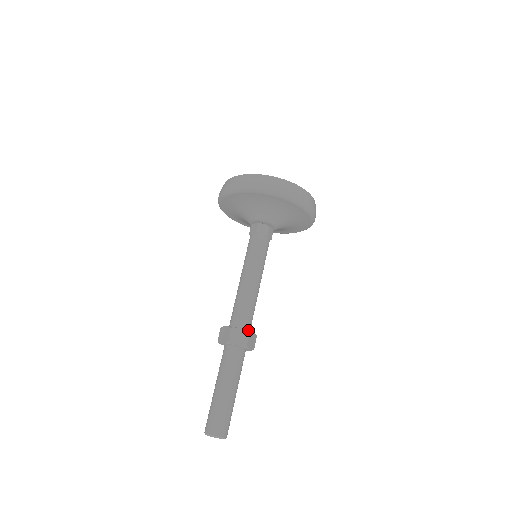
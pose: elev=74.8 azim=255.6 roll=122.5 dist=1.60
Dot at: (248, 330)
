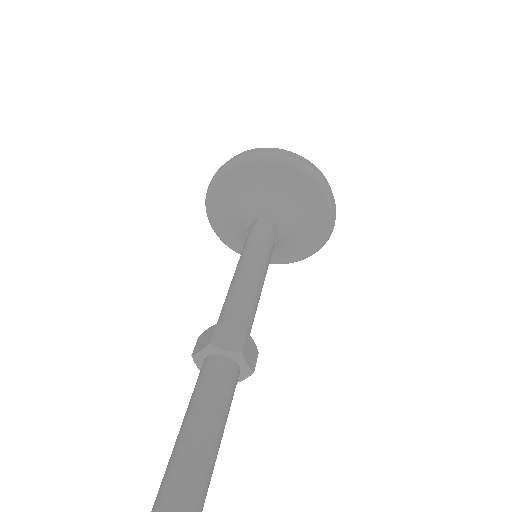
Dot at: (256, 349)
